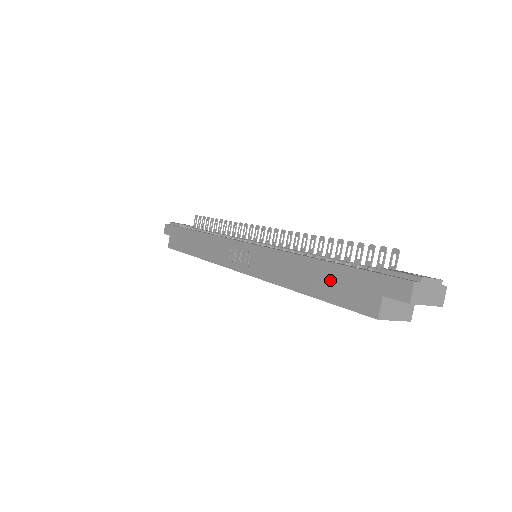
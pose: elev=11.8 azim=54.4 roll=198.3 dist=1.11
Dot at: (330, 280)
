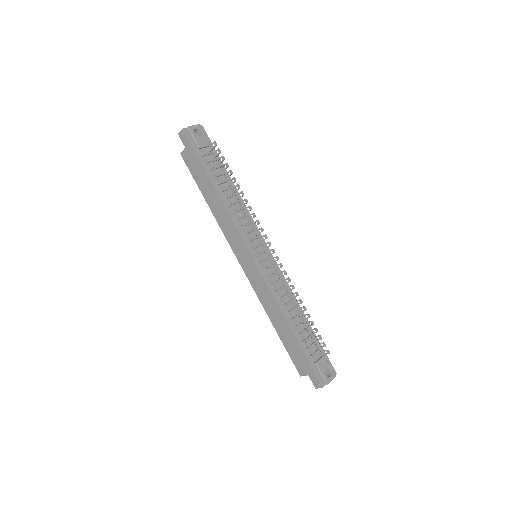
Dot at: (291, 343)
